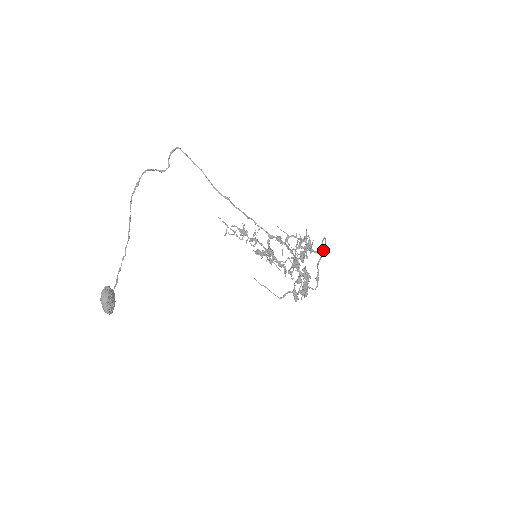
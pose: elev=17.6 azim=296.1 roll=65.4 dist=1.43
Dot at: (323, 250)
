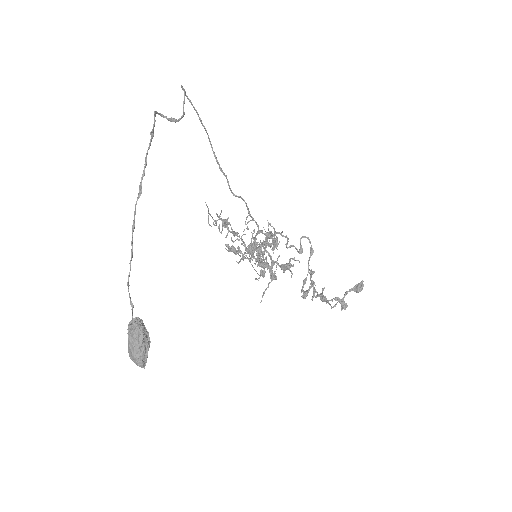
Dot at: (313, 251)
